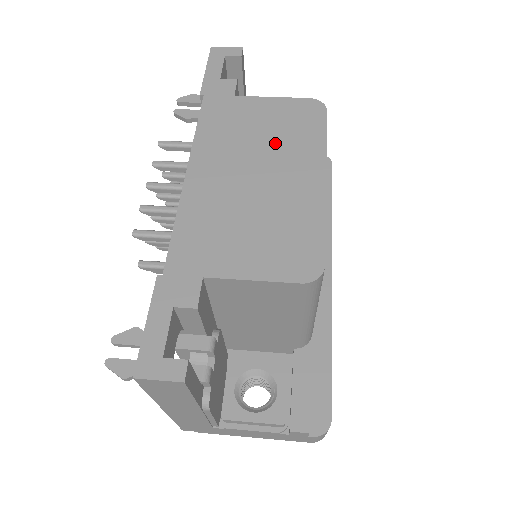
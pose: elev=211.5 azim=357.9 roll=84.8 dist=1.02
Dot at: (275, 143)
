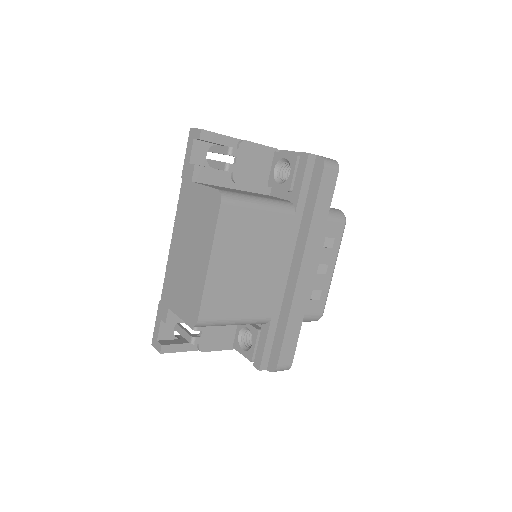
Dot at: (198, 228)
